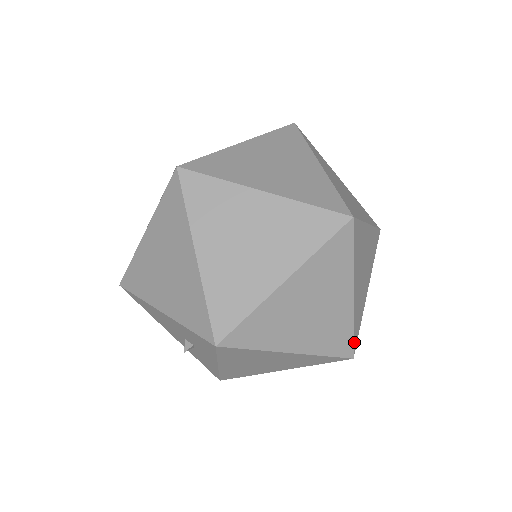
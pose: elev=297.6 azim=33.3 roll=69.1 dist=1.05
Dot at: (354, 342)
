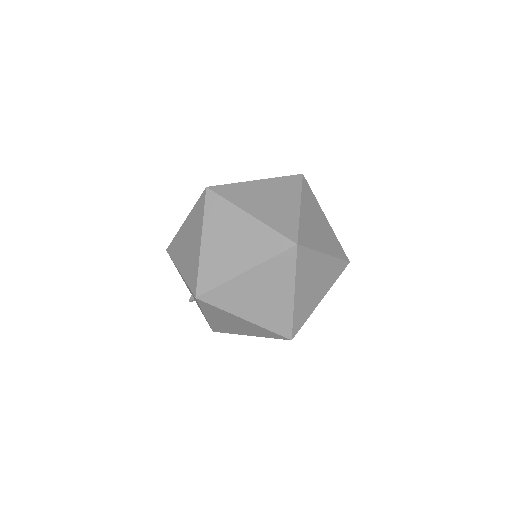
Dot at: (294, 329)
